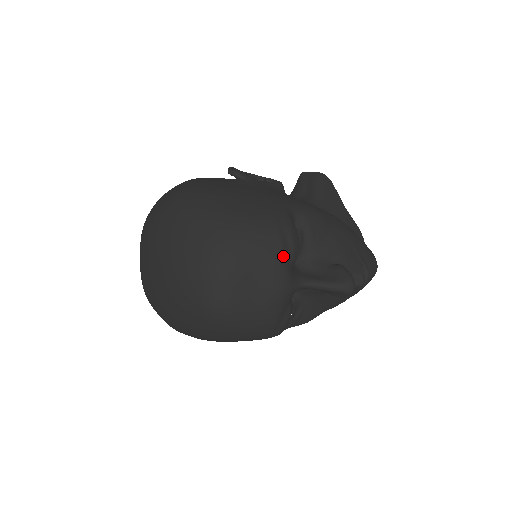
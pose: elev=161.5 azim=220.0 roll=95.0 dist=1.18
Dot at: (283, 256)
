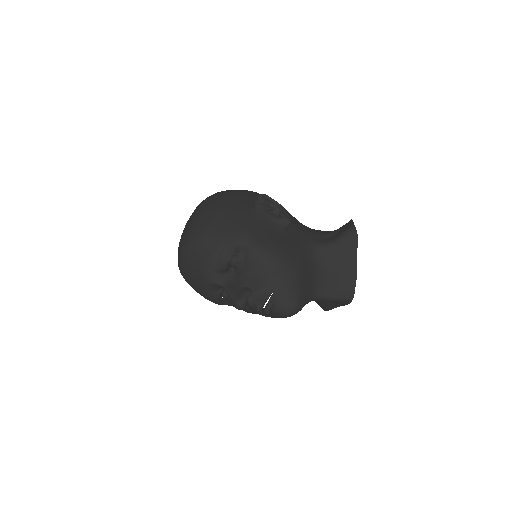
Dot at: (211, 263)
